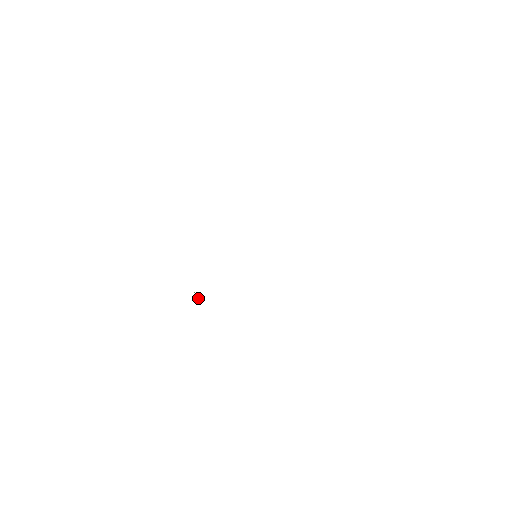
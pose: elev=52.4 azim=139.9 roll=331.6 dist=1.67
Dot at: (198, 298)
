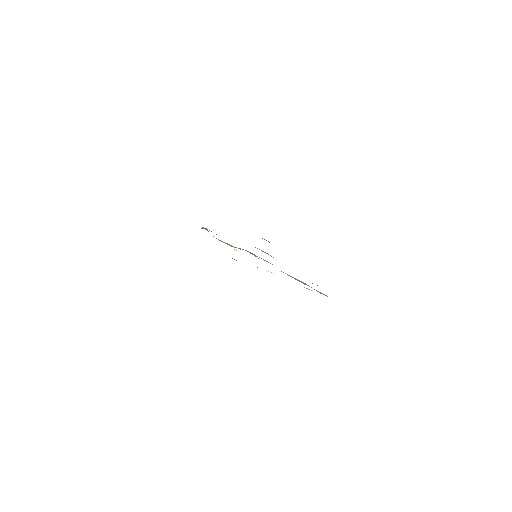
Dot at: occluded
